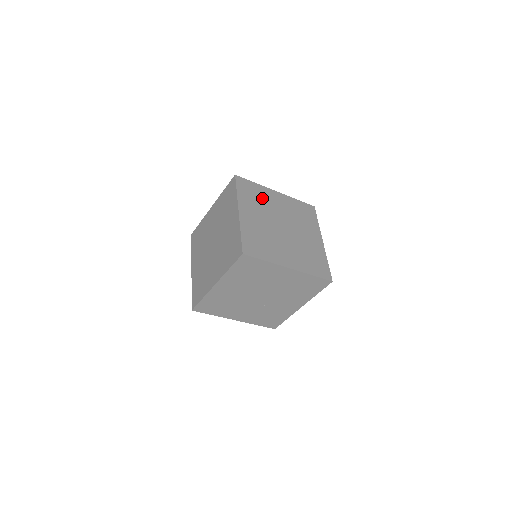
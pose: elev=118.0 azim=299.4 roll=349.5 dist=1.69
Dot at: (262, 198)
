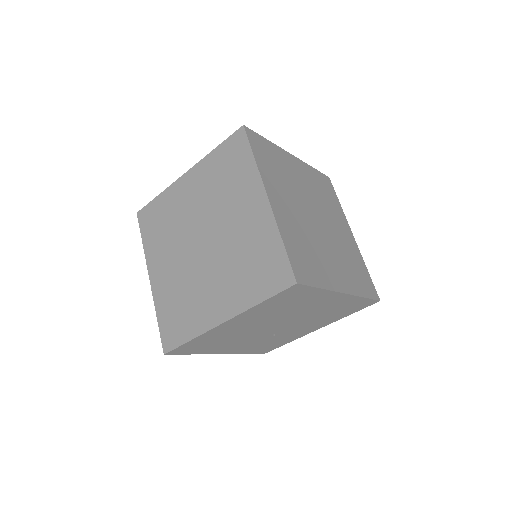
Dot at: (283, 168)
